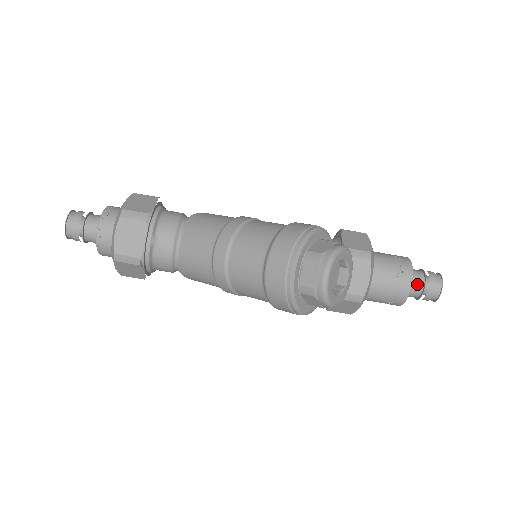
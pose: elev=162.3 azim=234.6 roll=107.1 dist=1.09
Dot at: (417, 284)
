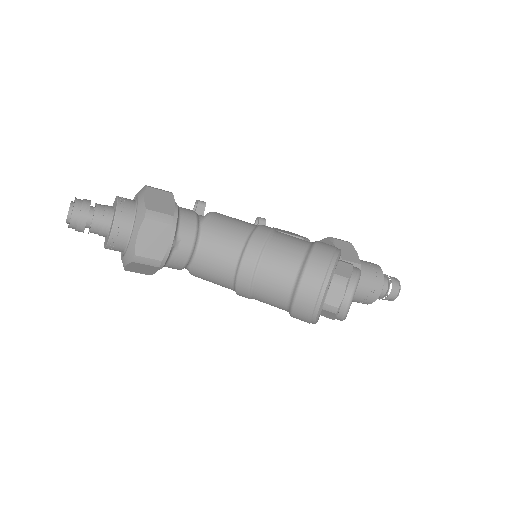
Dot at: (383, 288)
